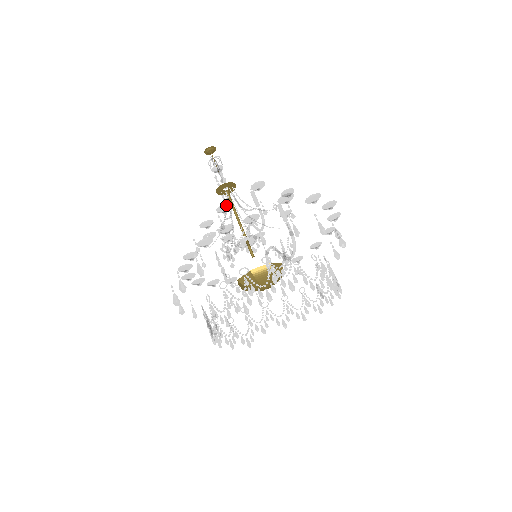
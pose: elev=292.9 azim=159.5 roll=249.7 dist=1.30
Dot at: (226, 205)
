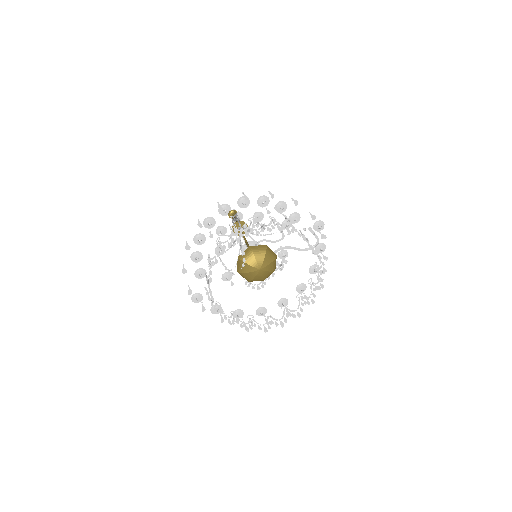
Dot at: (263, 216)
